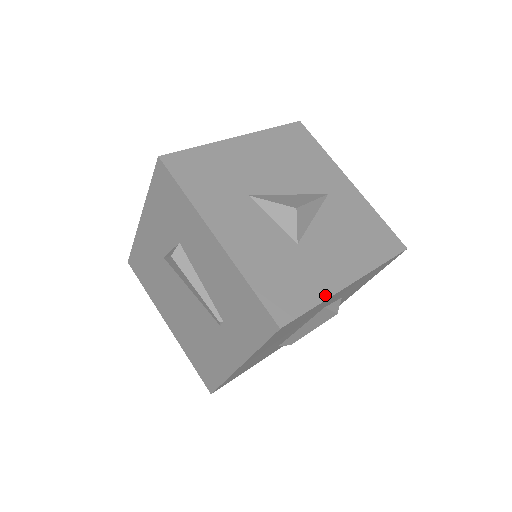
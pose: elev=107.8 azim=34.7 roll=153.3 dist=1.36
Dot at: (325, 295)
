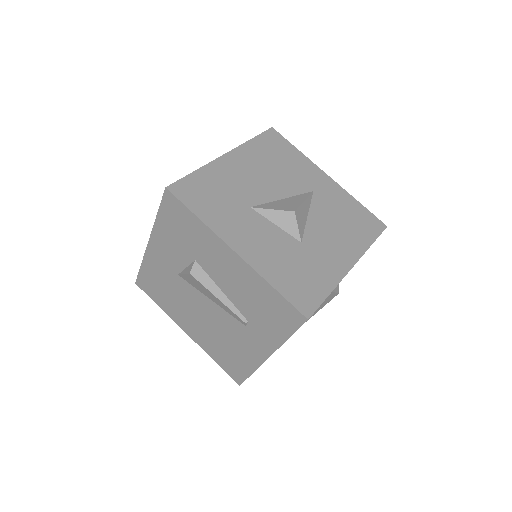
Dot at: (335, 282)
